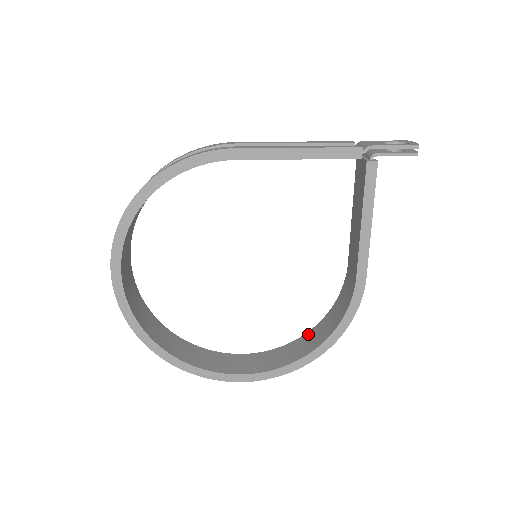
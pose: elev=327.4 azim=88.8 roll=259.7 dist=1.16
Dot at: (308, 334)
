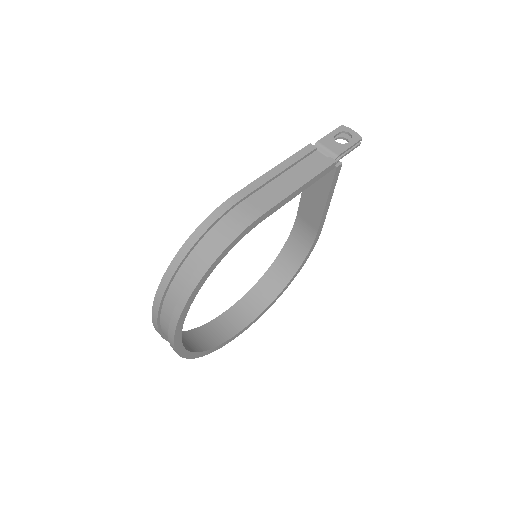
Dot at: (273, 268)
